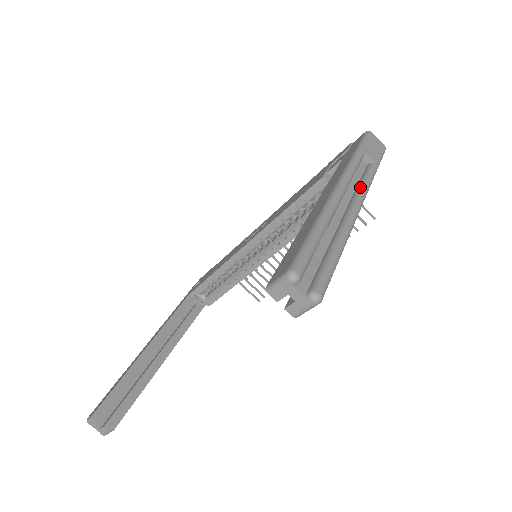
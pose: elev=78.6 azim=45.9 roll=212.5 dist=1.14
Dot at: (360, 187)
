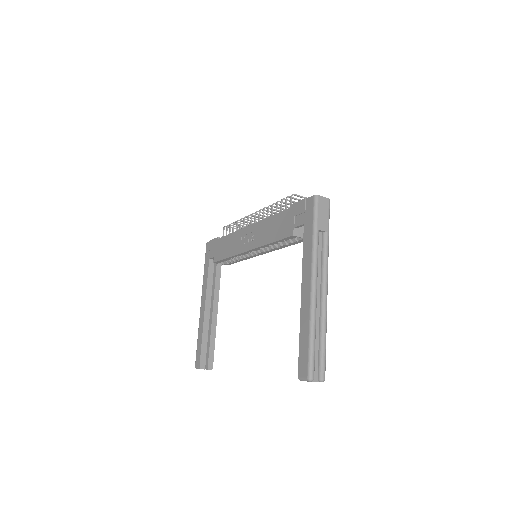
Dot at: (323, 269)
